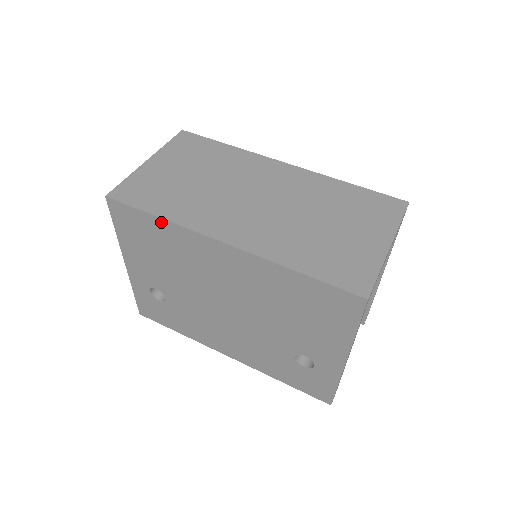
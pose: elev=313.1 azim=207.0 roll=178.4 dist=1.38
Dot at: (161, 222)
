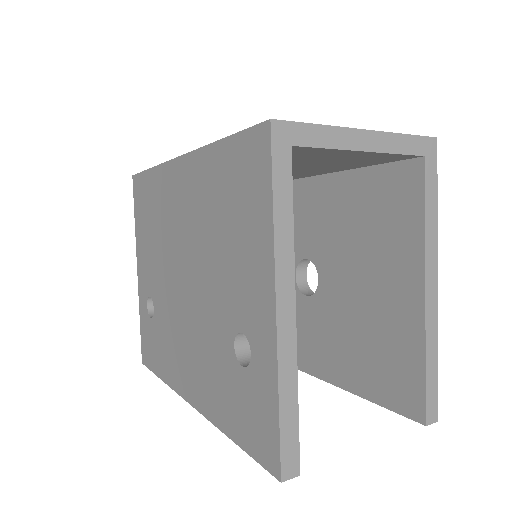
Dot at: (152, 174)
